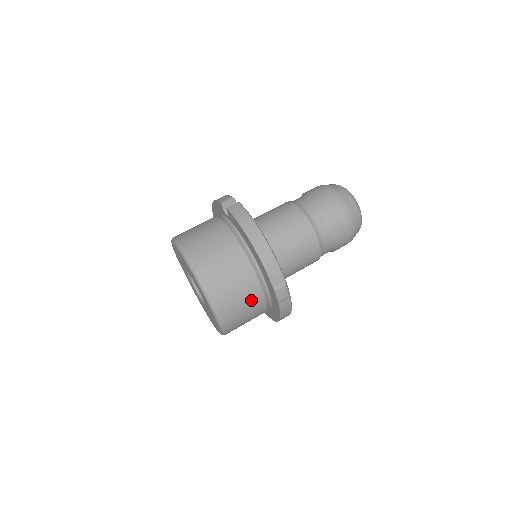
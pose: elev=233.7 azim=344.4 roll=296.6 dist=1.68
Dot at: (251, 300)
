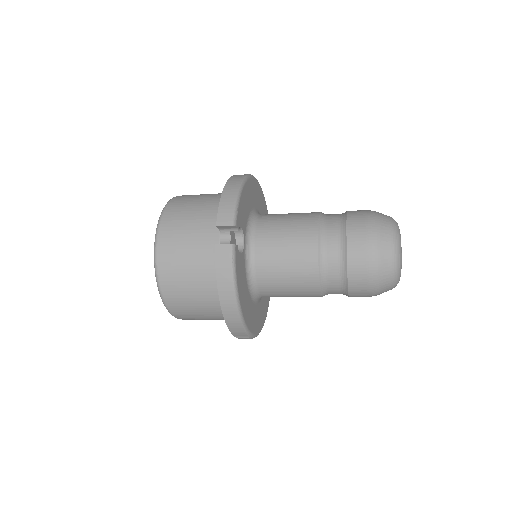
Dot at: (217, 319)
